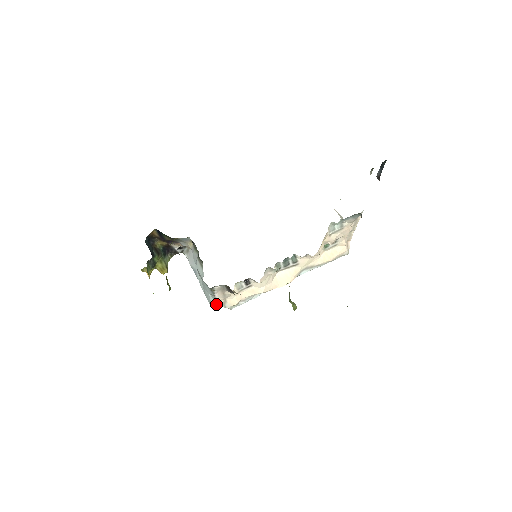
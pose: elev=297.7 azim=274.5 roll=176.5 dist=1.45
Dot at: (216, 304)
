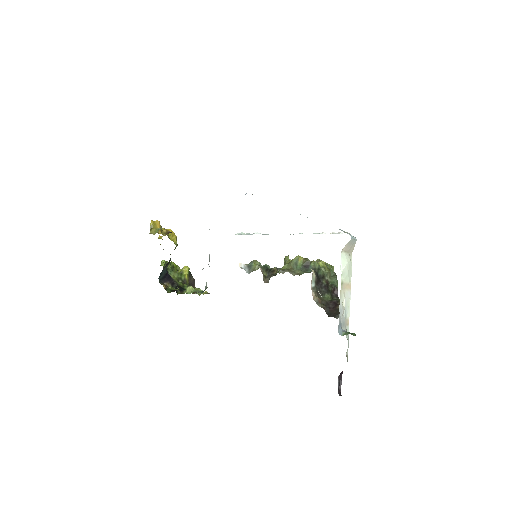
Dot at: occluded
